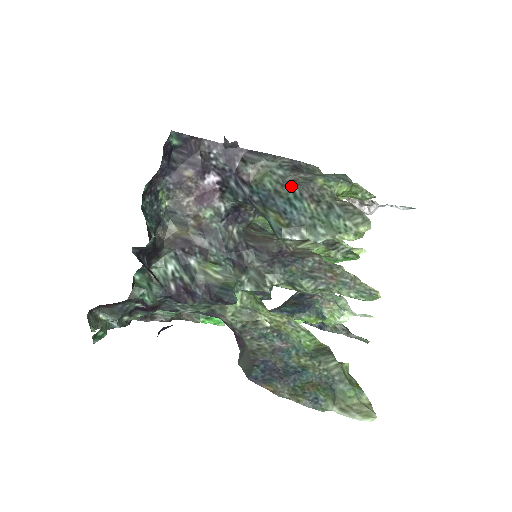
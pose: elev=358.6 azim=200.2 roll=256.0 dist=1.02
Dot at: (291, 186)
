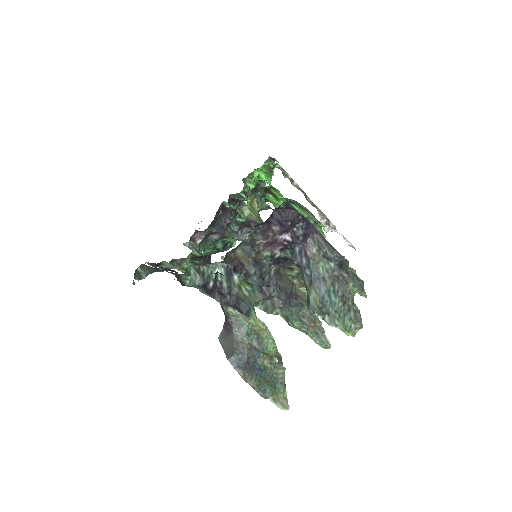
Dot at: (335, 281)
